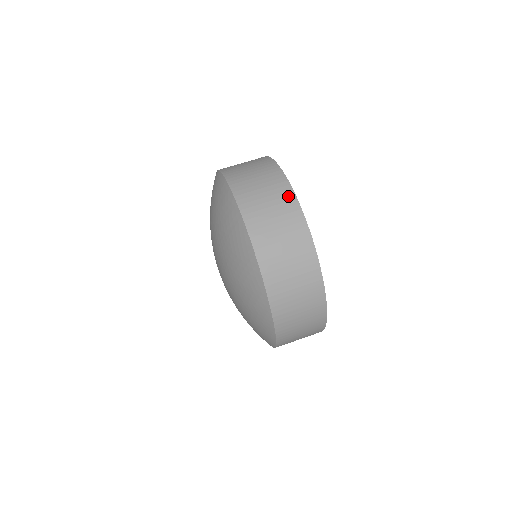
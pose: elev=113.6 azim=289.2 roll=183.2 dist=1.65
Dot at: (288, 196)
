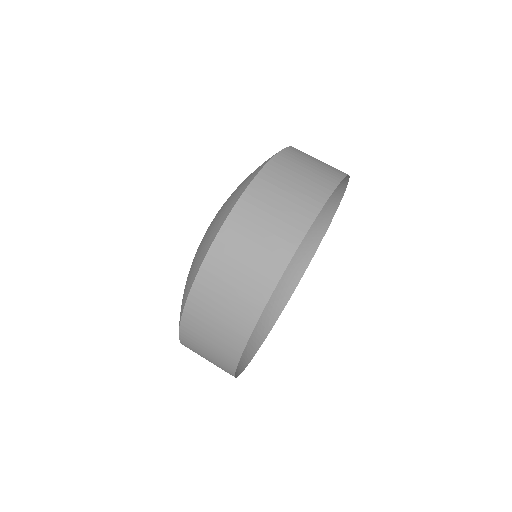
Dot at: (319, 196)
